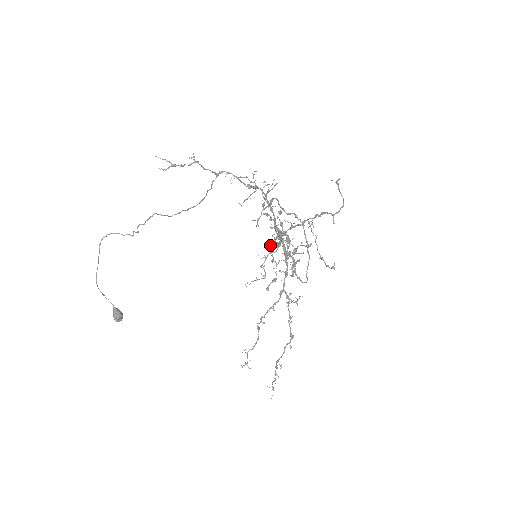
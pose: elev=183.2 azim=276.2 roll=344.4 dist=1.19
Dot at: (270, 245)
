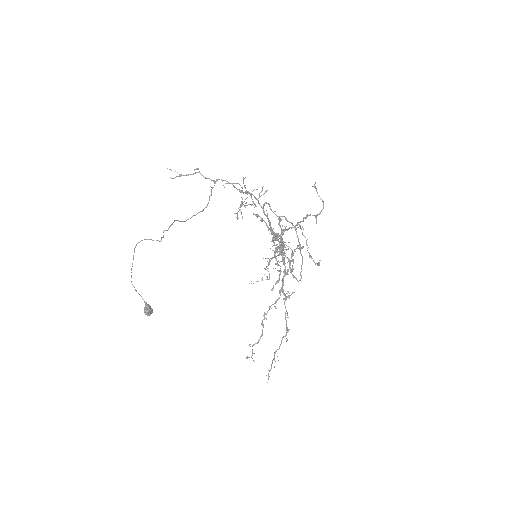
Dot at: (275, 250)
